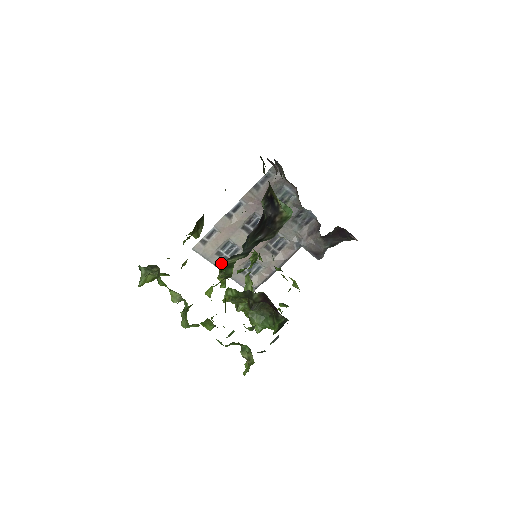
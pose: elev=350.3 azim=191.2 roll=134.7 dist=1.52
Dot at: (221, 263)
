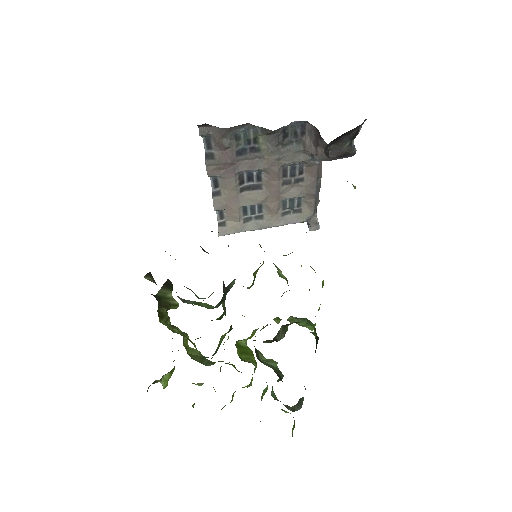
Dot at: occluded
